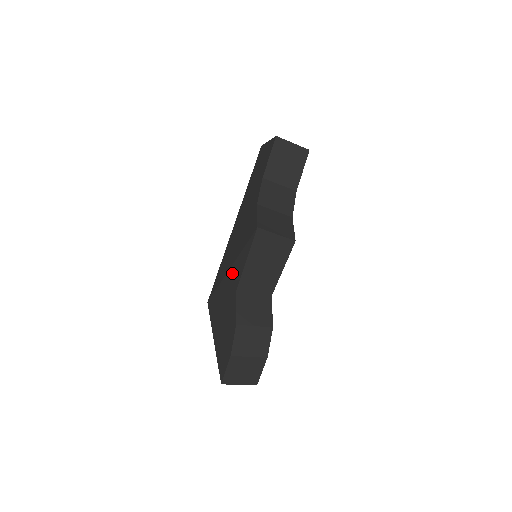
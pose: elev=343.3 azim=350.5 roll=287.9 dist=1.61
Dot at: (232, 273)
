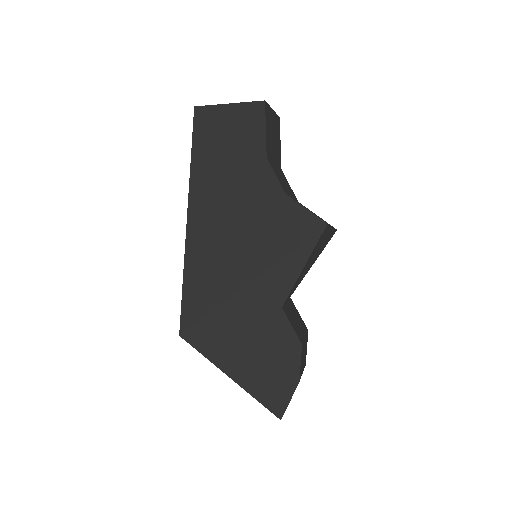
Dot at: (263, 286)
